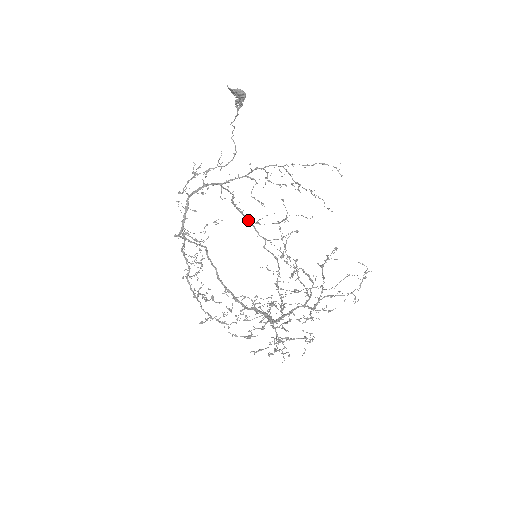
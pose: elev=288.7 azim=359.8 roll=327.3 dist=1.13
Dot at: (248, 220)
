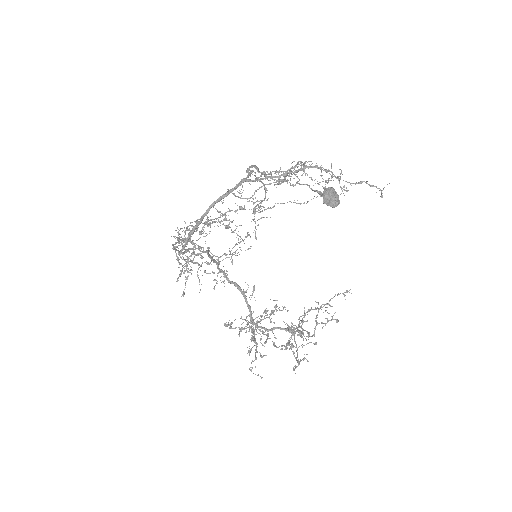
Dot at: (254, 166)
